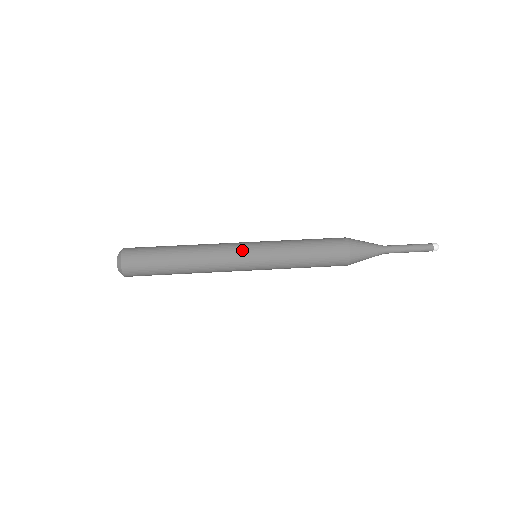
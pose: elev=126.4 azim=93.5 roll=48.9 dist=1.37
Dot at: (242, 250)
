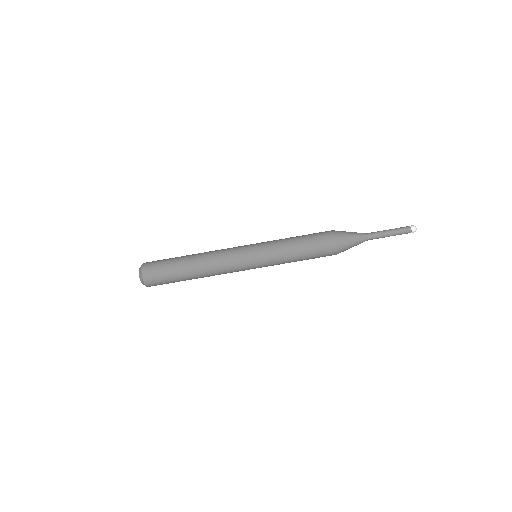
Dot at: (243, 254)
